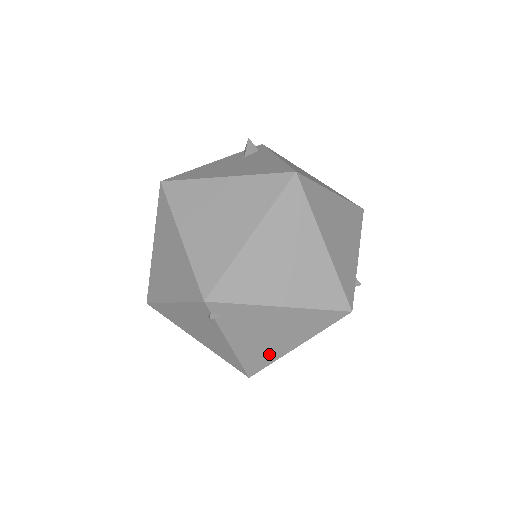
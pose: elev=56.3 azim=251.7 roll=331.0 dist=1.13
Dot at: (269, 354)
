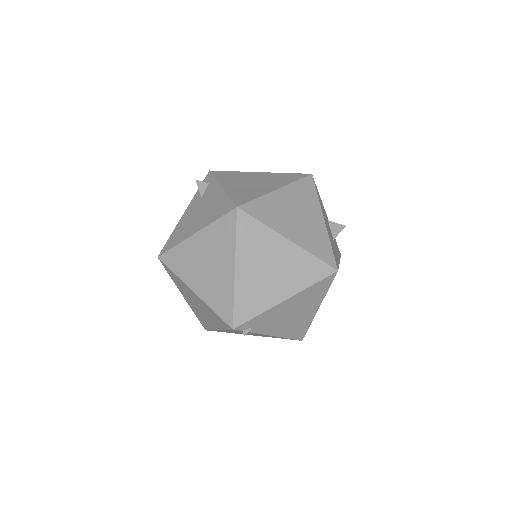
Dot at: (303, 323)
